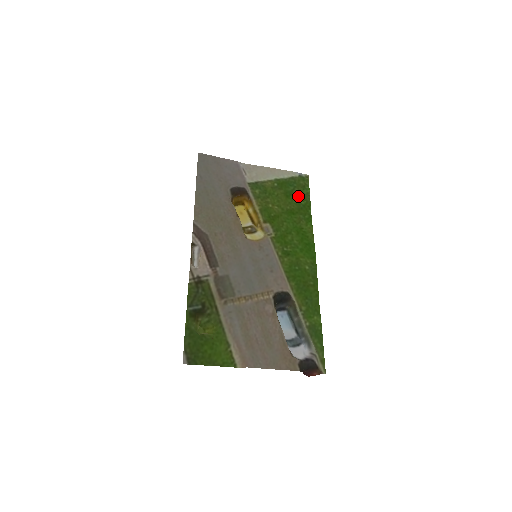
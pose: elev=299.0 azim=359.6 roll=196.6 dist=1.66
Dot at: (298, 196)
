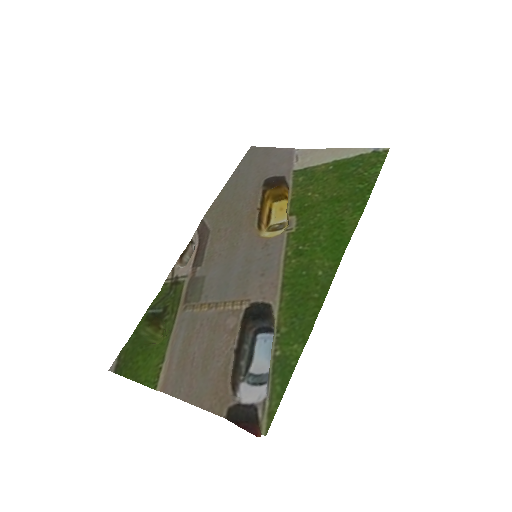
Dot at: (358, 178)
